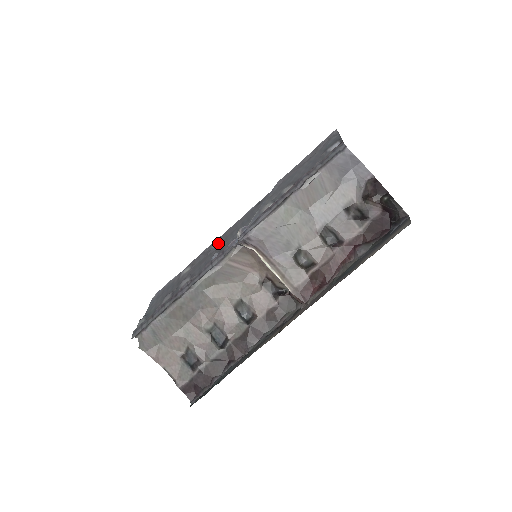
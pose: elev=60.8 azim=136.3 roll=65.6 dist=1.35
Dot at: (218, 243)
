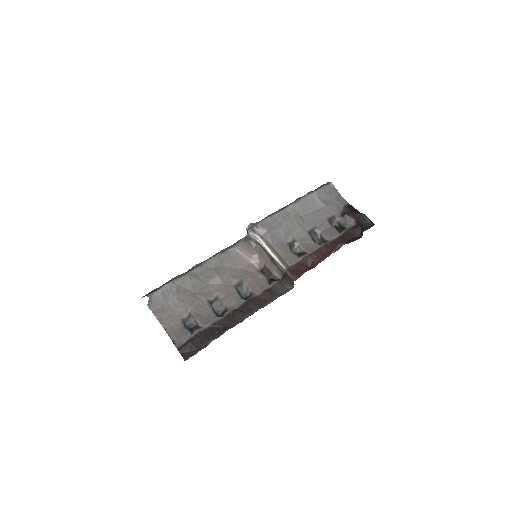
Dot at: occluded
